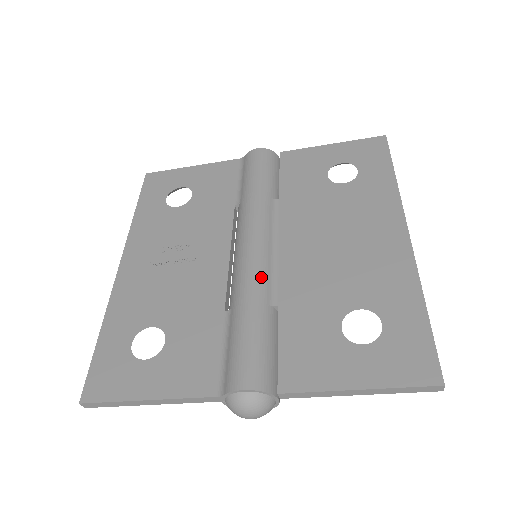
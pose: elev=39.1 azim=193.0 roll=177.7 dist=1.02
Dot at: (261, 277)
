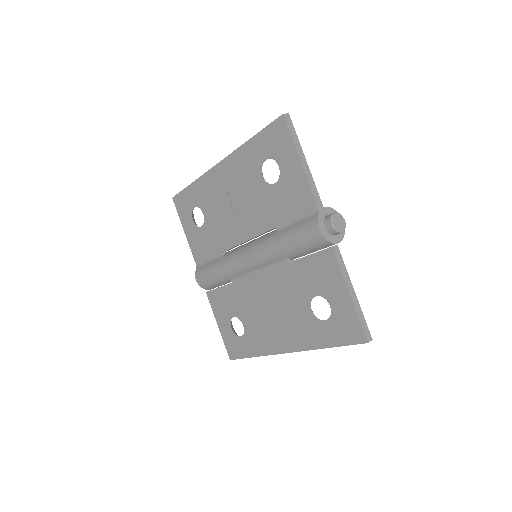
Dot at: (235, 271)
